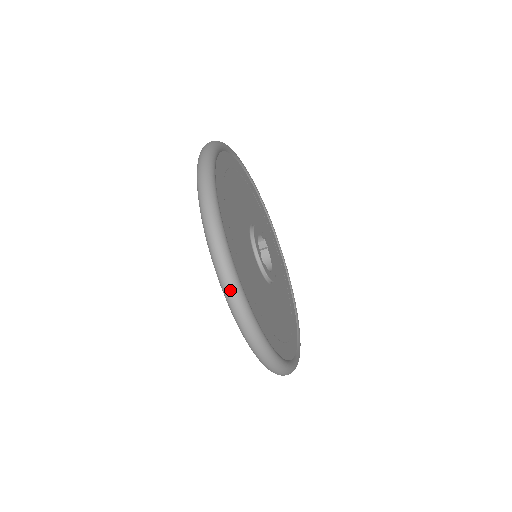
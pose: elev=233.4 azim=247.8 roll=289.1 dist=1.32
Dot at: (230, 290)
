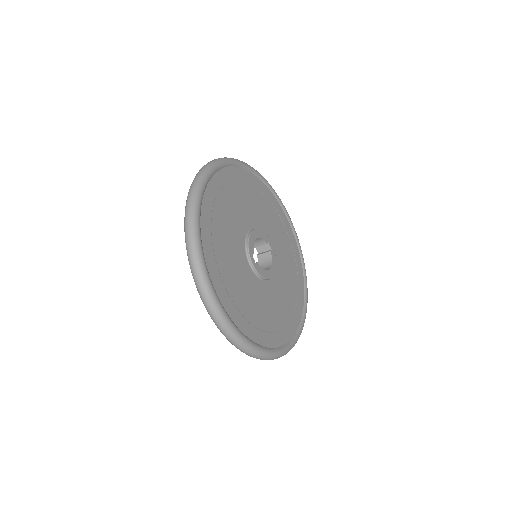
Dot at: (195, 273)
